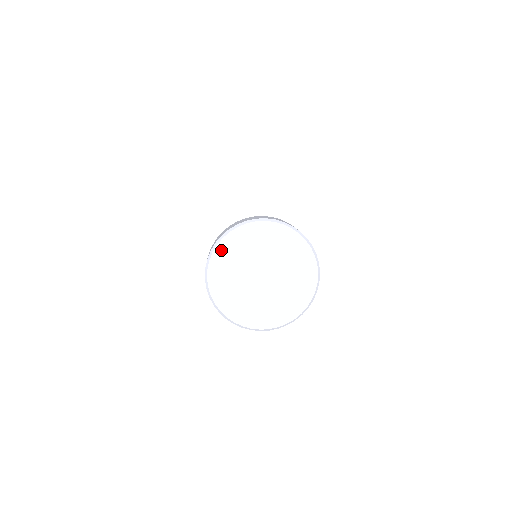
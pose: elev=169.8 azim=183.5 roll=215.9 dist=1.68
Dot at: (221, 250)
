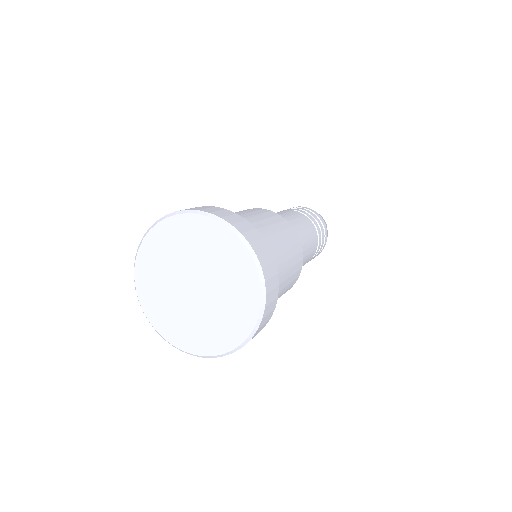
Dot at: (143, 293)
